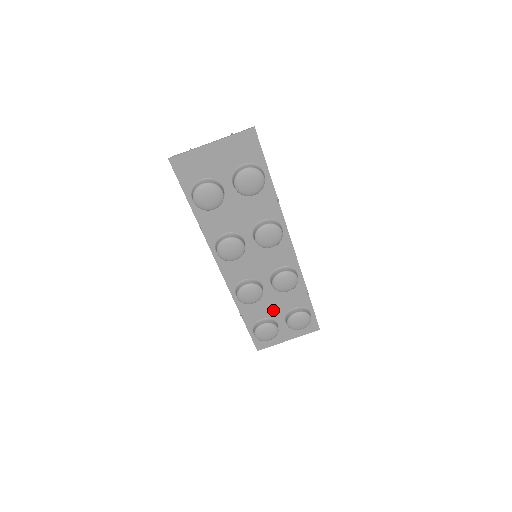
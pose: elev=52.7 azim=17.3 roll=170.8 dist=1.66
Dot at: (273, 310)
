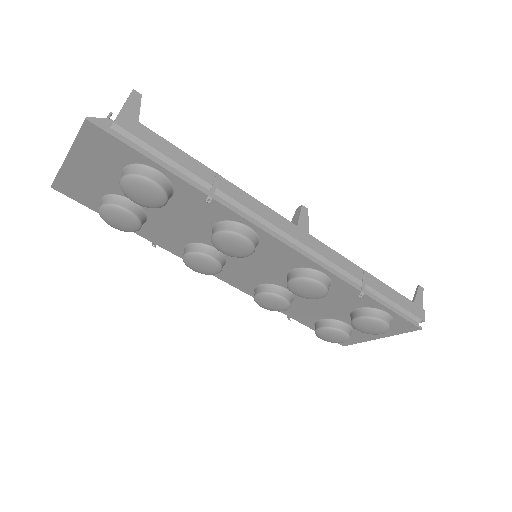
Dot at: (327, 311)
